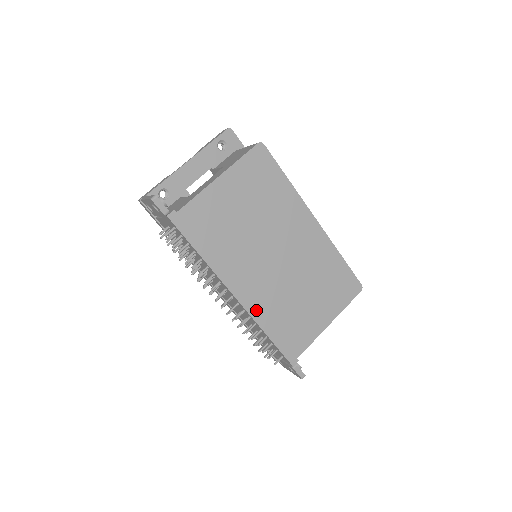
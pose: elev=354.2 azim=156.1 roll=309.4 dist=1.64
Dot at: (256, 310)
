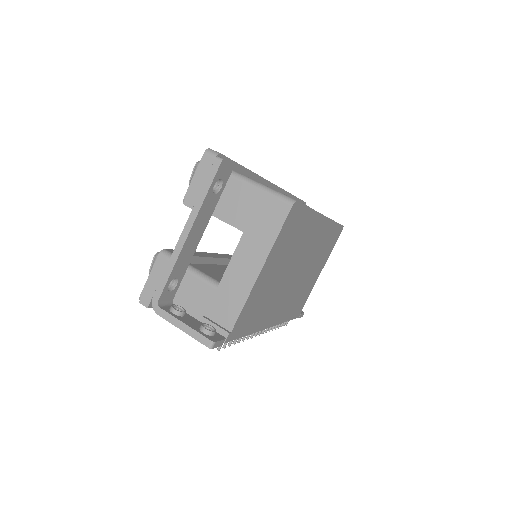
Dot at: (282, 318)
